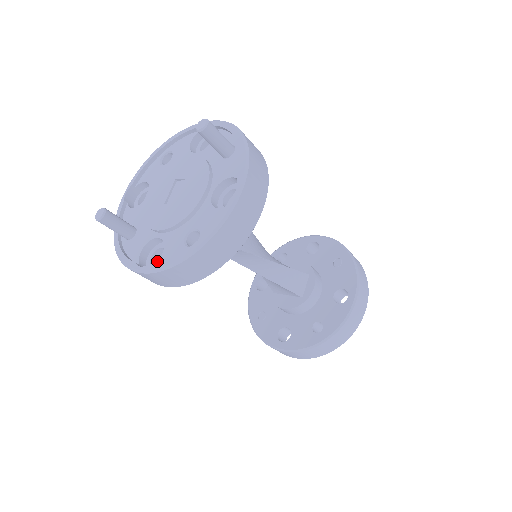
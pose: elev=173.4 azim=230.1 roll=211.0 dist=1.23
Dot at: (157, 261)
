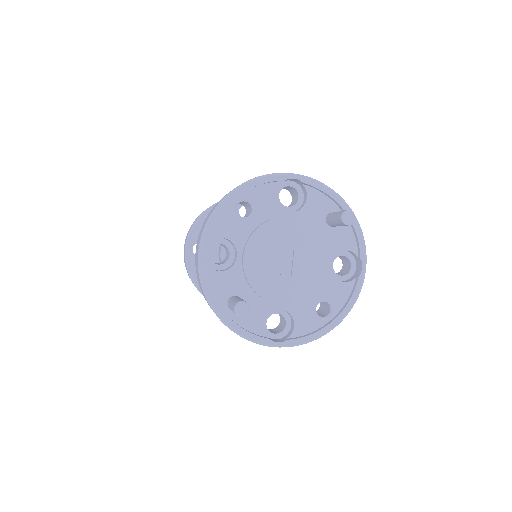
Dot at: (264, 322)
